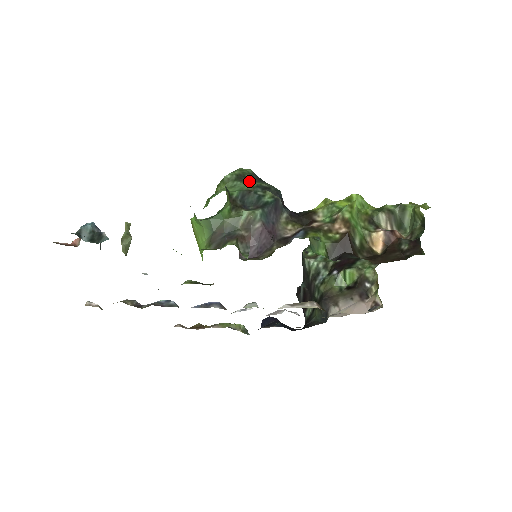
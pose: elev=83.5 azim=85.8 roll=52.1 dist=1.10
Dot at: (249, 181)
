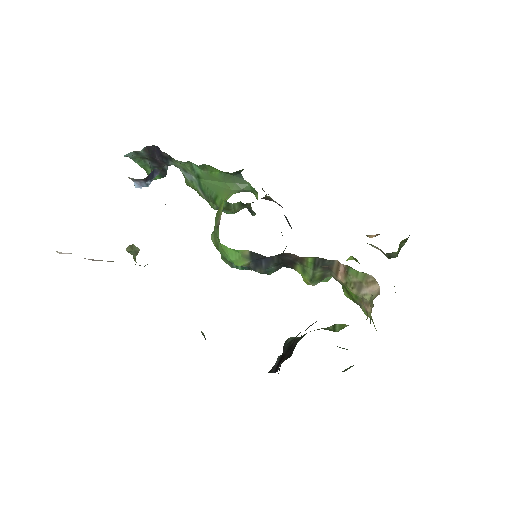
Dot at: occluded
